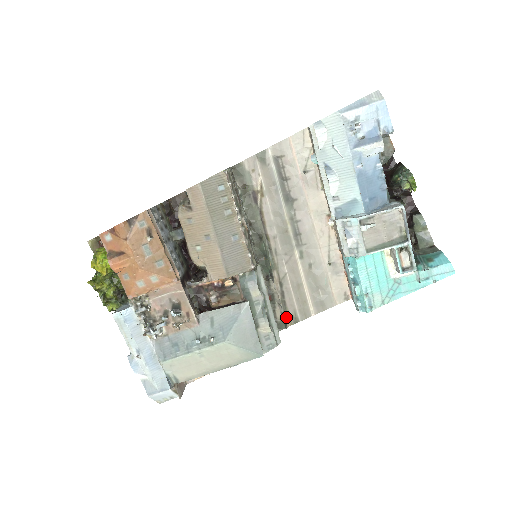
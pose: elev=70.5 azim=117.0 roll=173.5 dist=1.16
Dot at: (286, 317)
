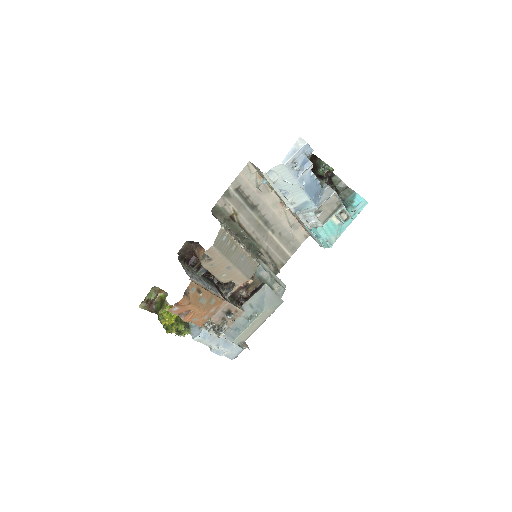
Dot at: (276, 267)
